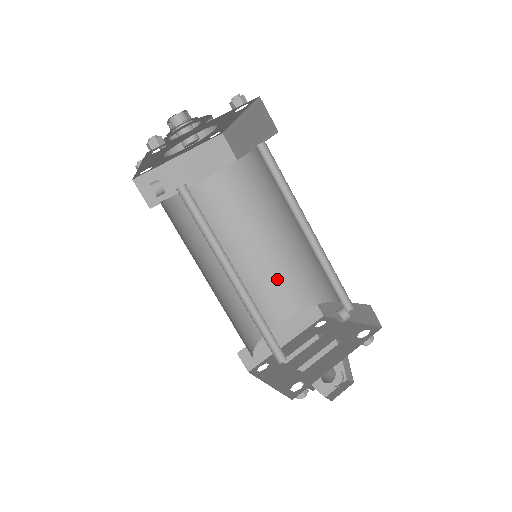
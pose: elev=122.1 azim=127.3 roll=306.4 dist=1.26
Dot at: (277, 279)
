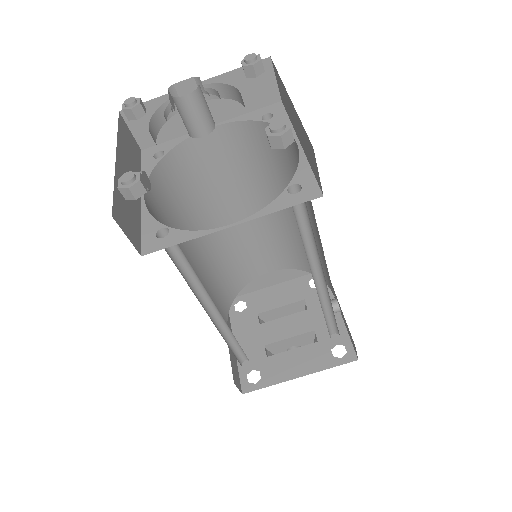
Dot at: (284, 240)
